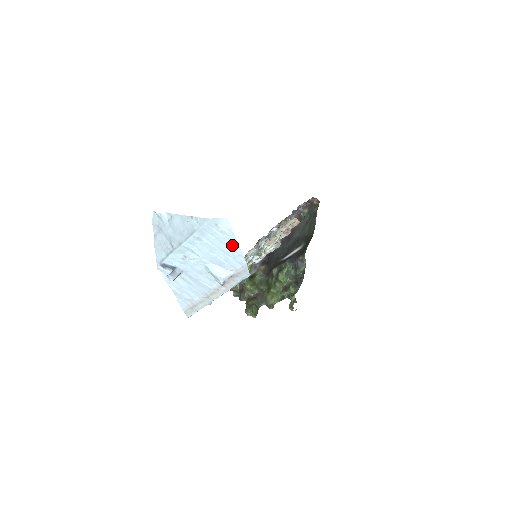
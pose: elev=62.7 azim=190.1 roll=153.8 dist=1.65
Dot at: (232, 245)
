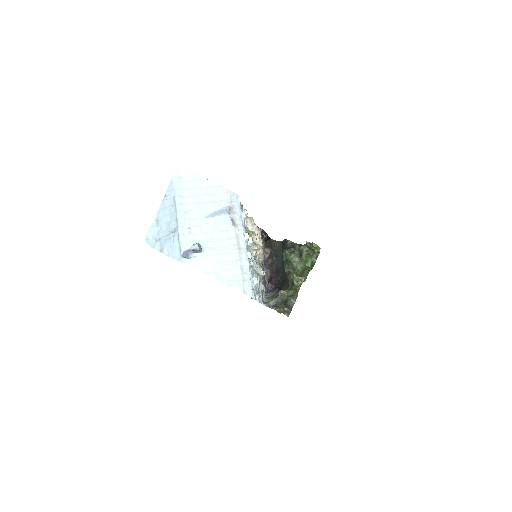
Dot at: (204, 183)
